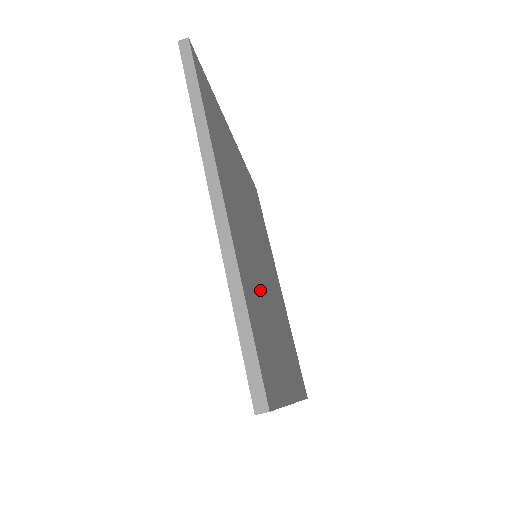
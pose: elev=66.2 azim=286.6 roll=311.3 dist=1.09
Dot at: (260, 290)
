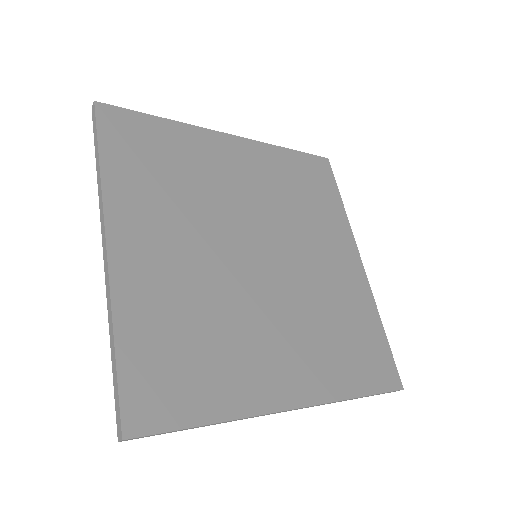
Dot at: (211, 304)
